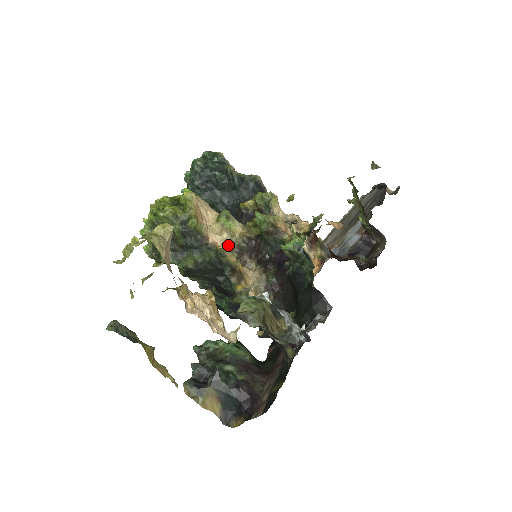
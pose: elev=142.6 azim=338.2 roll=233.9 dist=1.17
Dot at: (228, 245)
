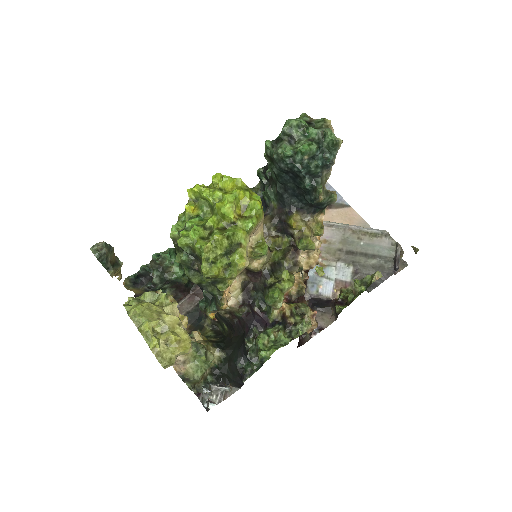
Dot at: occluded
